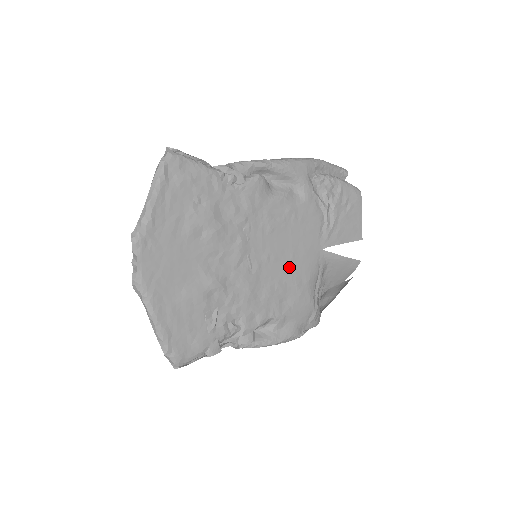
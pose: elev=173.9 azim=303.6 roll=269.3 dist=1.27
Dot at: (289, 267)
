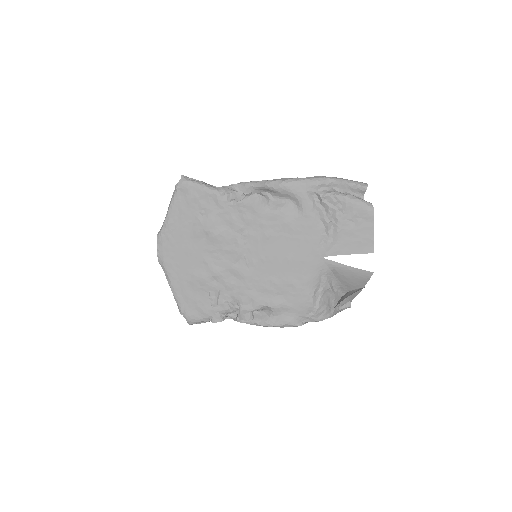
Dot at: (285, 268)
